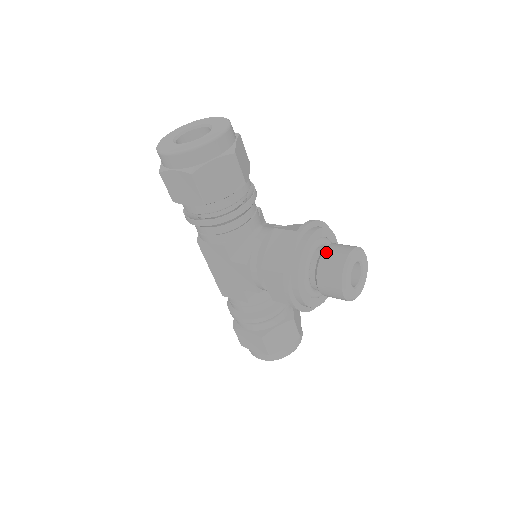
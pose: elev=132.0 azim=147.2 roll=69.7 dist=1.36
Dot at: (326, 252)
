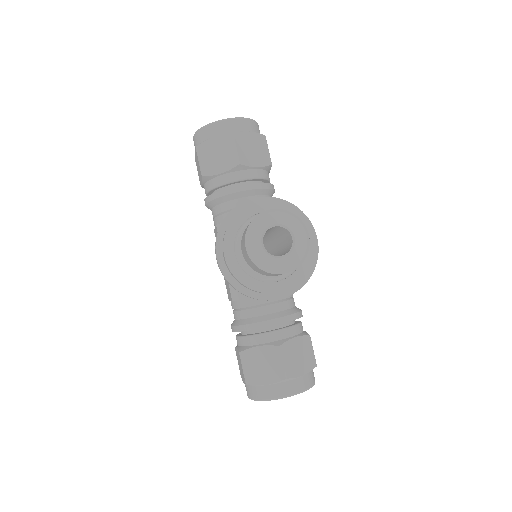
Dot at: occluded
